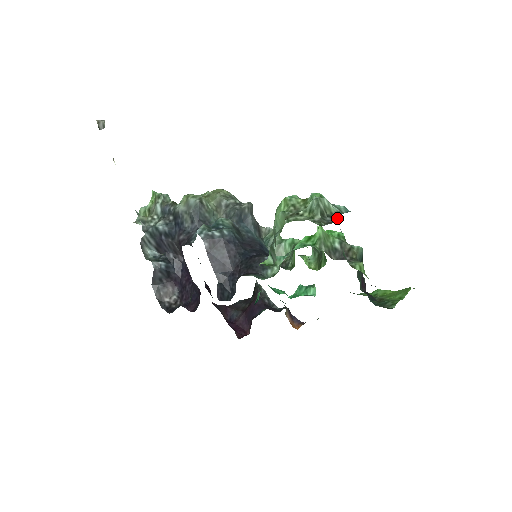
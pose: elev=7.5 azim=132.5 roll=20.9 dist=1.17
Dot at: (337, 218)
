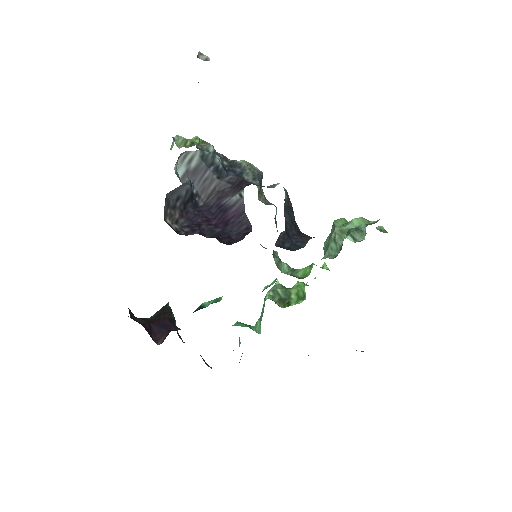
Dot at: occluded
